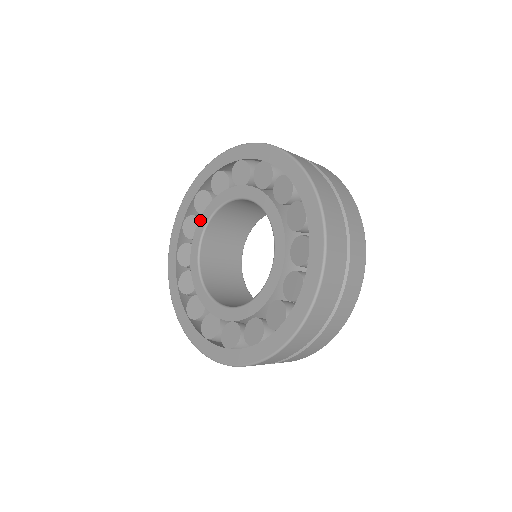
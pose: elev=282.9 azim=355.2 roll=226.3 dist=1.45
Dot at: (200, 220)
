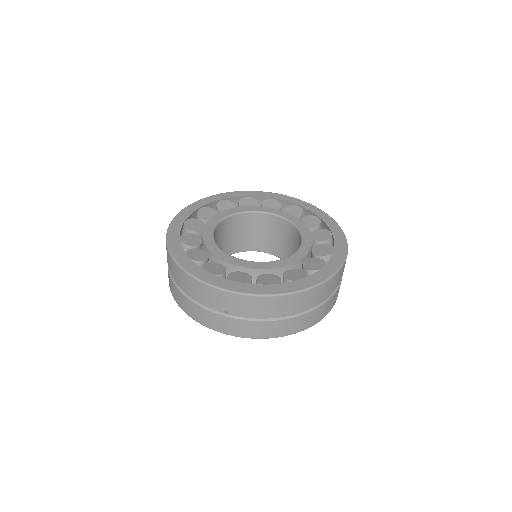
Dot at: (260, 206)
